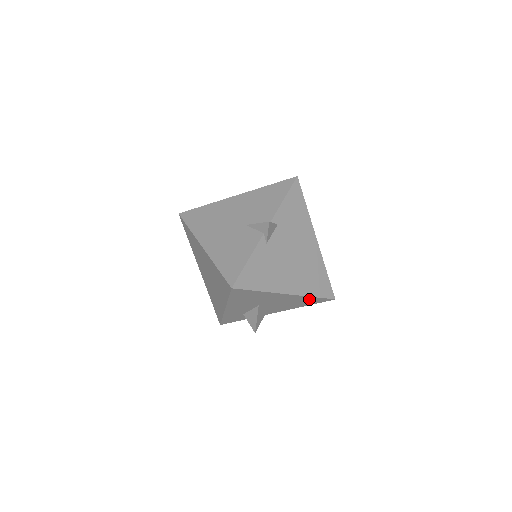
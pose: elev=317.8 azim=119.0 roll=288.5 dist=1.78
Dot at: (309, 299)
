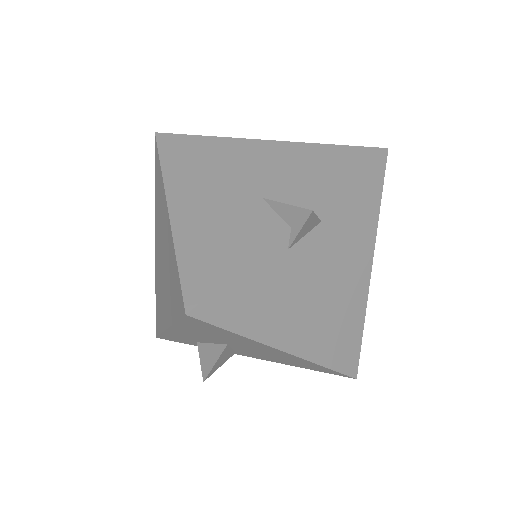
Dot at: (316, 366)
